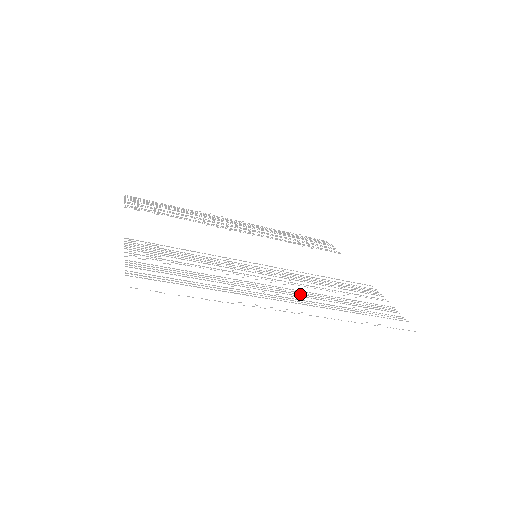
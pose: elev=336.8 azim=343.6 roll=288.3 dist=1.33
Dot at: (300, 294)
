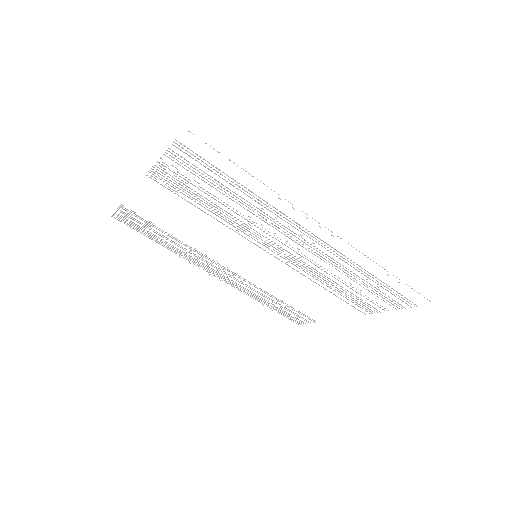
Dot at: occluded
